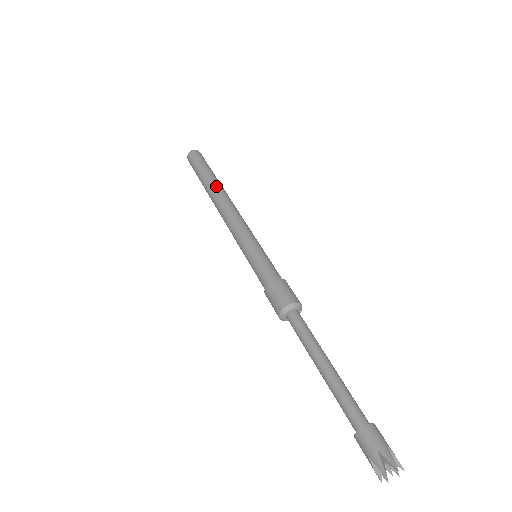
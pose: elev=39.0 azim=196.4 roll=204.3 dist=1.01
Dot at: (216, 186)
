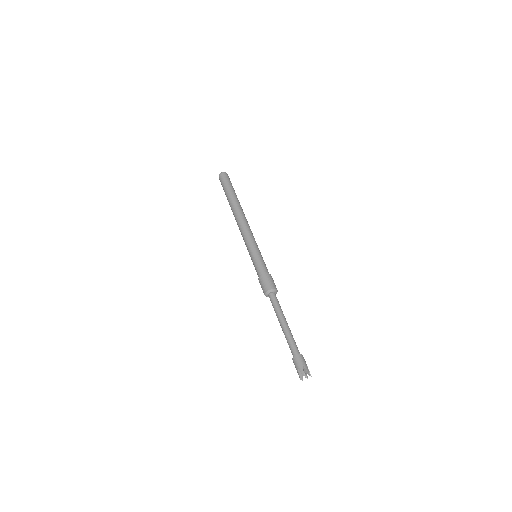
Dot at: (238, 204)
